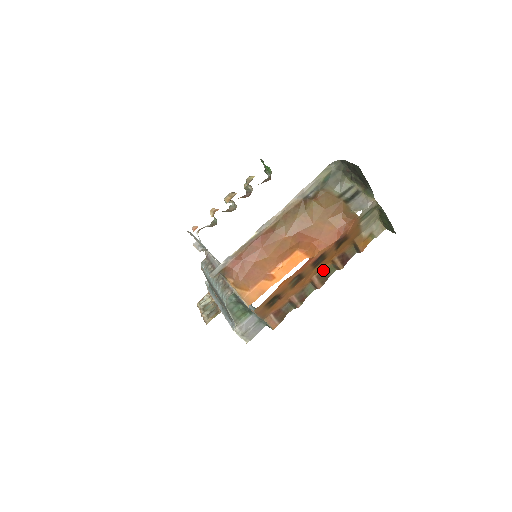
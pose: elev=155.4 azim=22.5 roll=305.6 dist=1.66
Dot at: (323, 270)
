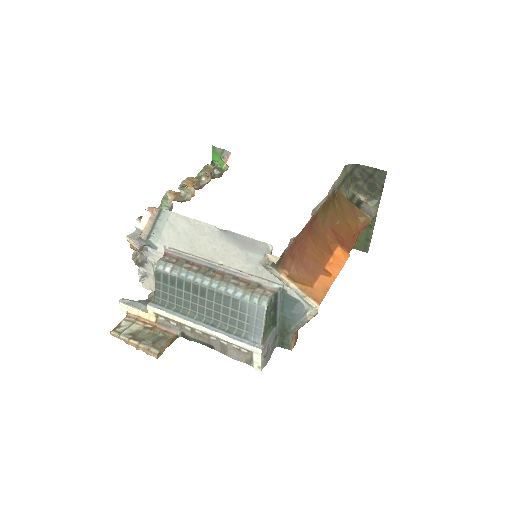
Dot at: occluded
